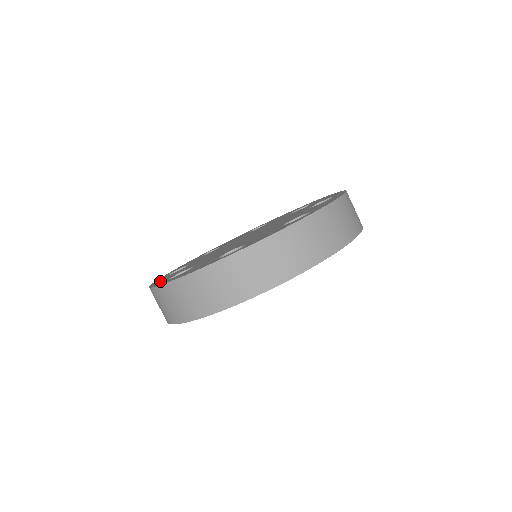
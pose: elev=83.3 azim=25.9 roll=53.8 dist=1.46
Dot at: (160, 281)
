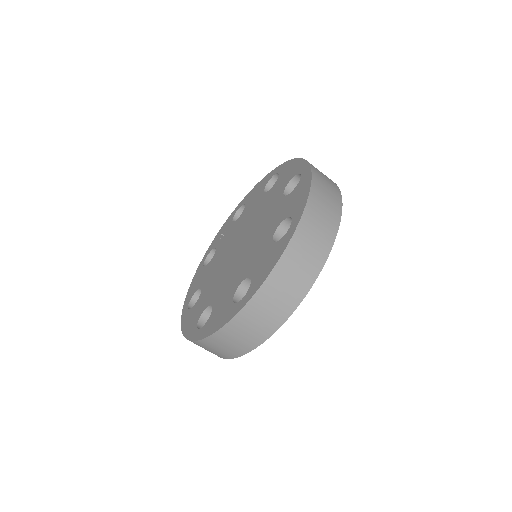
Dot at: (220, 319)
